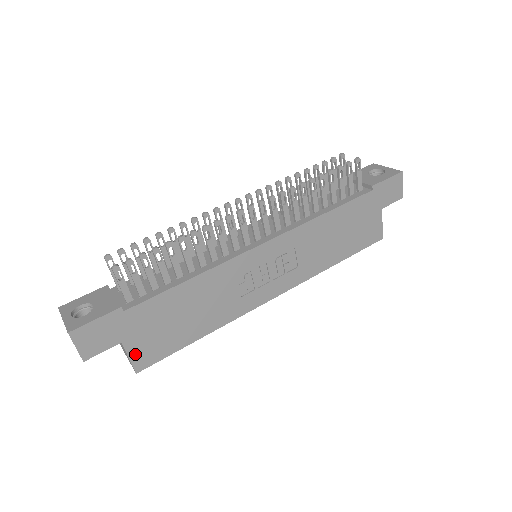
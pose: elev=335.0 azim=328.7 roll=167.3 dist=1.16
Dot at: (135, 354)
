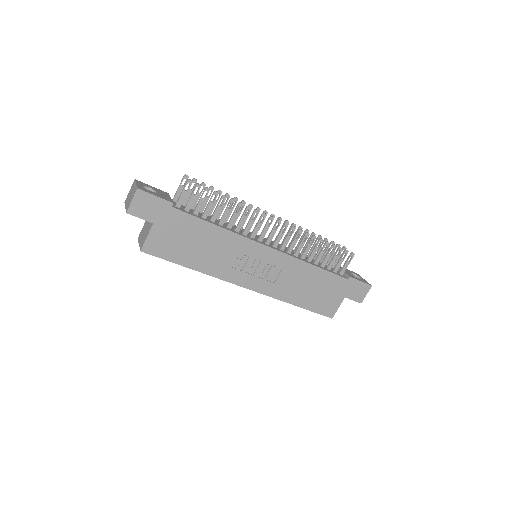
Dot at: (152, 238)
